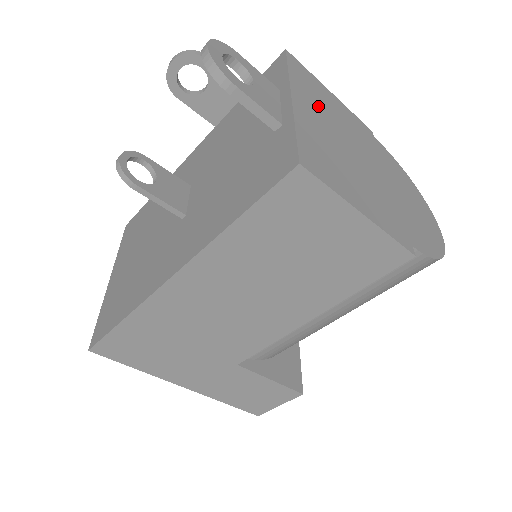
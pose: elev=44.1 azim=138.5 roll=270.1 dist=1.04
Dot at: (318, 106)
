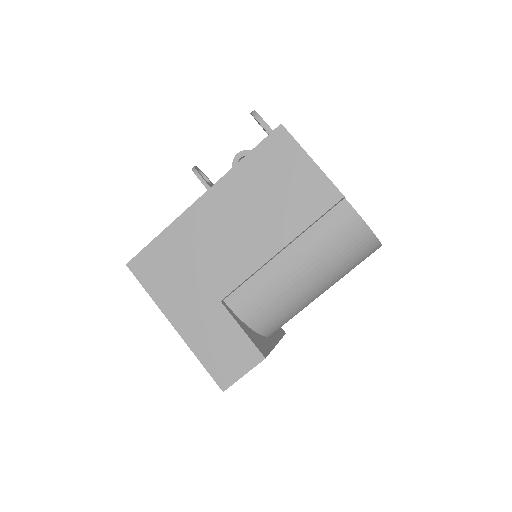
Dot at: occluded
